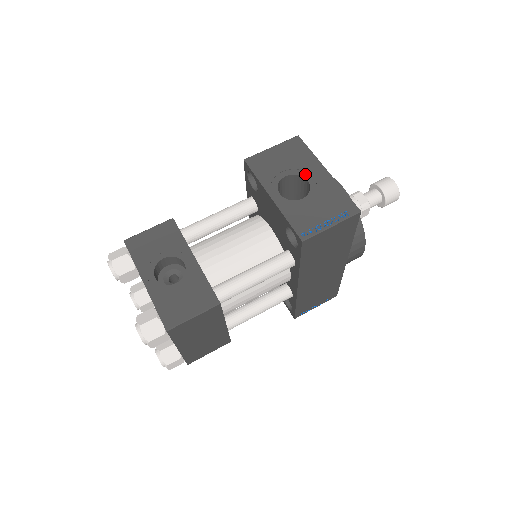
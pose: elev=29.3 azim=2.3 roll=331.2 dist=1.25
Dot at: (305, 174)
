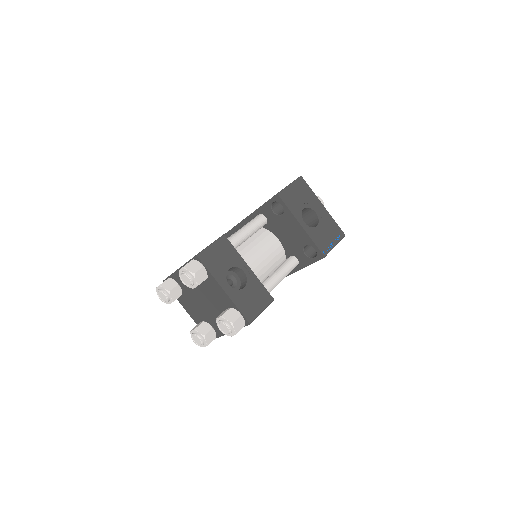
Dot at: (313, 207)
